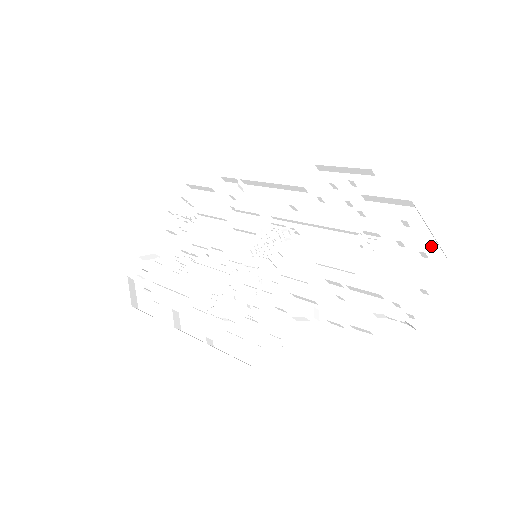
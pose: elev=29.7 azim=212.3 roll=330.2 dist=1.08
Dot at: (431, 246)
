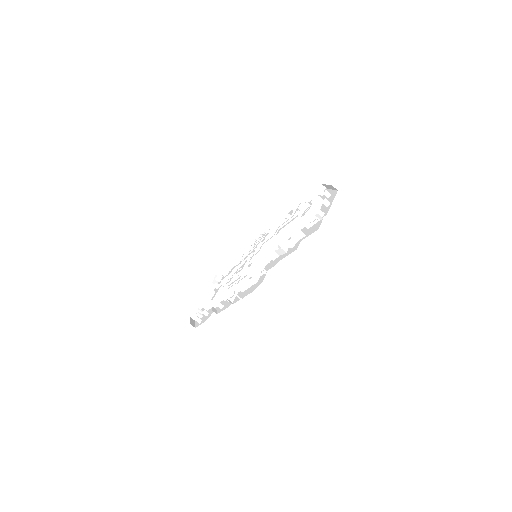
Dot at: (331, 192)
